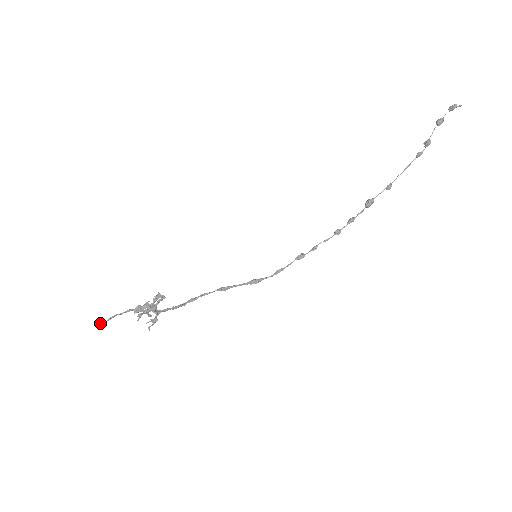
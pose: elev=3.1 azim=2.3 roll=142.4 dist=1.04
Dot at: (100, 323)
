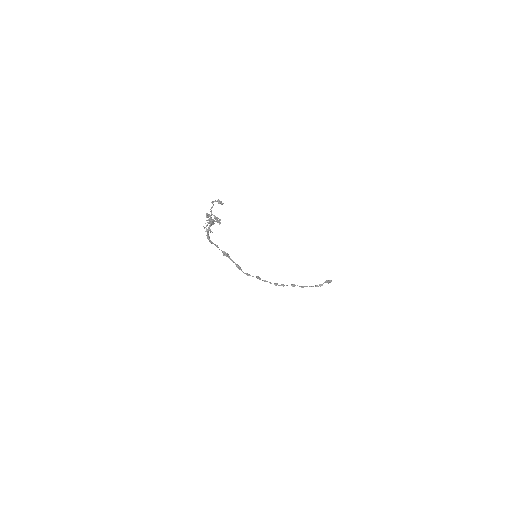
Dot at: (221, 202)
